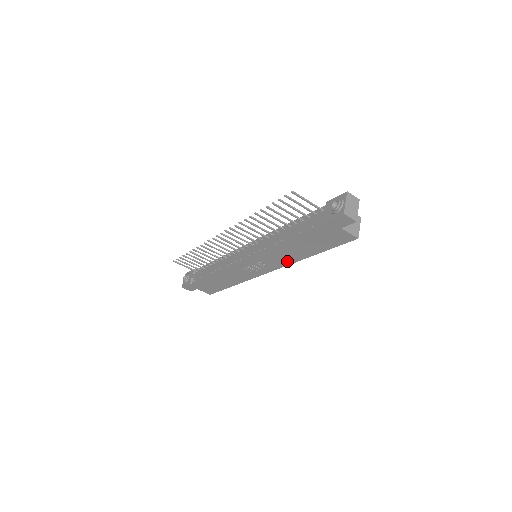
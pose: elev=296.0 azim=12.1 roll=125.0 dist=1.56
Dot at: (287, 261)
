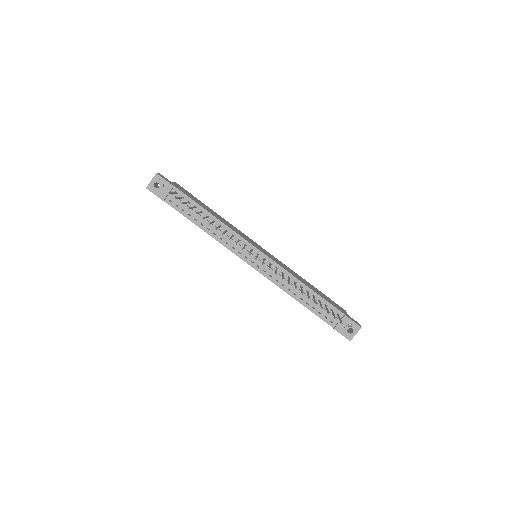
Dot at: occluded
